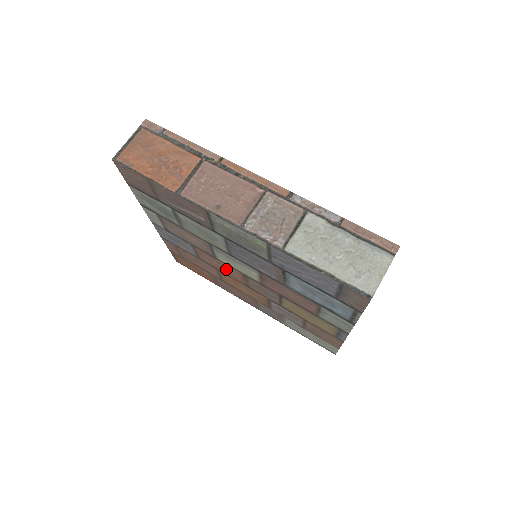
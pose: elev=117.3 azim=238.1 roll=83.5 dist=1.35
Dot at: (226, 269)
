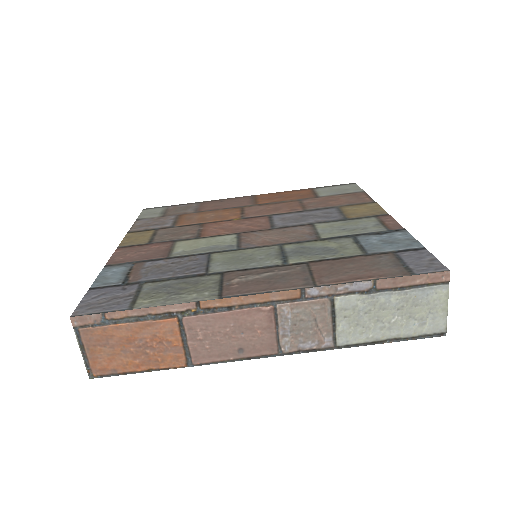
Dot at: occluded
